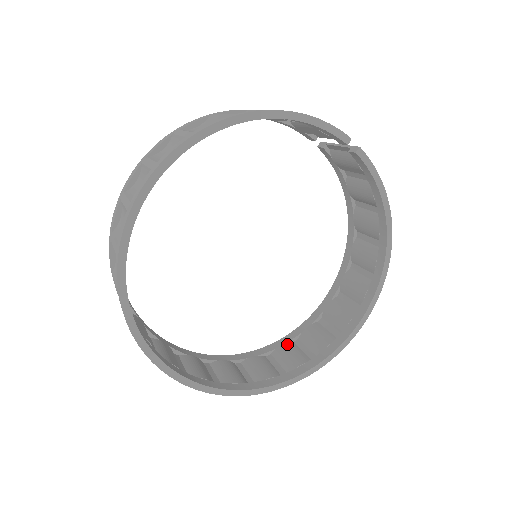
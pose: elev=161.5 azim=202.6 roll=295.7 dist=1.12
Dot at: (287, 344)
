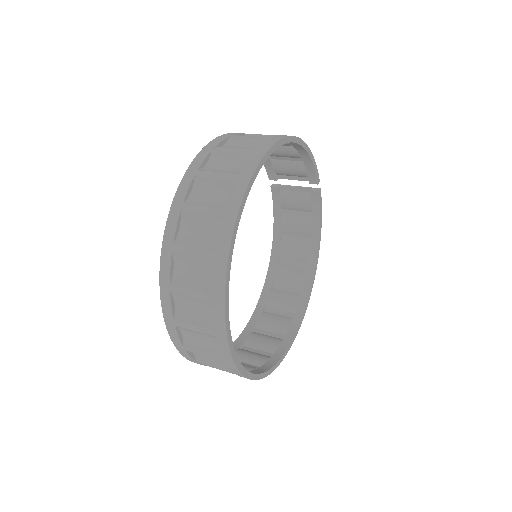
Dot at: (240, 349)
